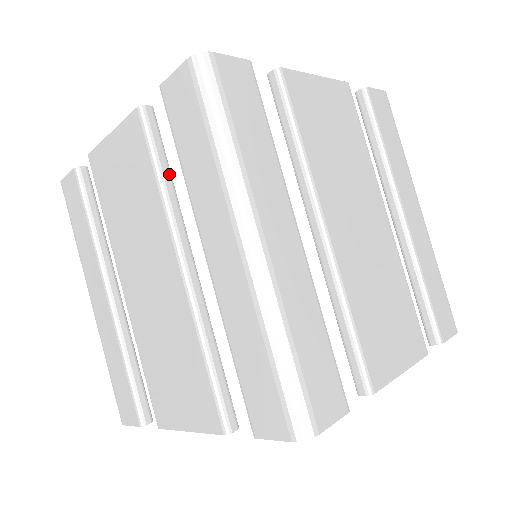
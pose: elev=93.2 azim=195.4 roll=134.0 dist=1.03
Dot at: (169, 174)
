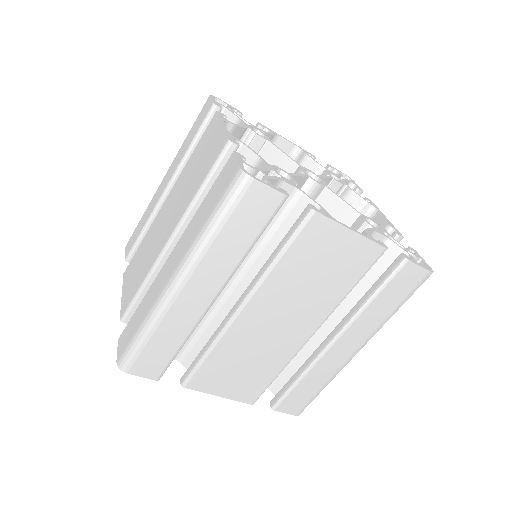
Dot at: occluded
